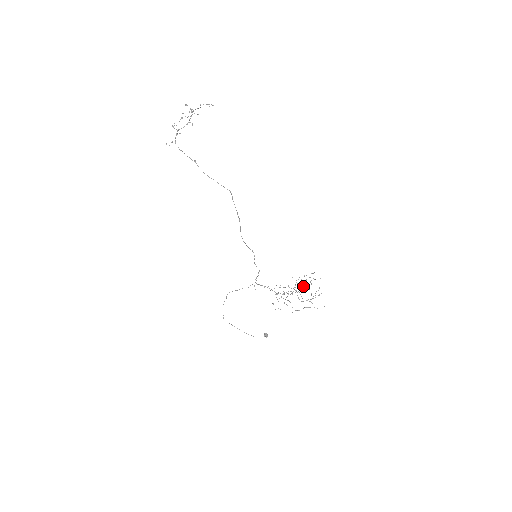
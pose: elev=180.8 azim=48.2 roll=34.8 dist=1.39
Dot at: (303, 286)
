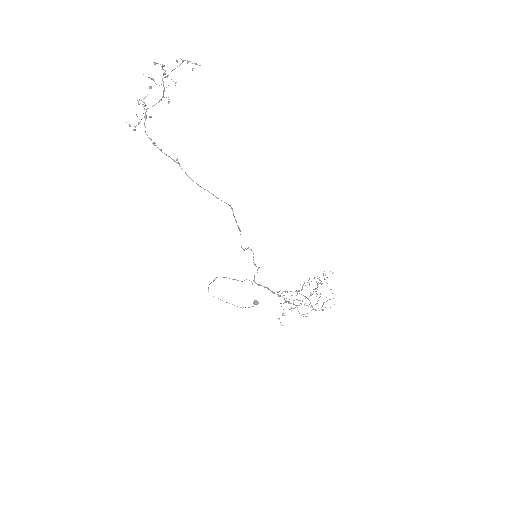
Dot at: (313, 291)
